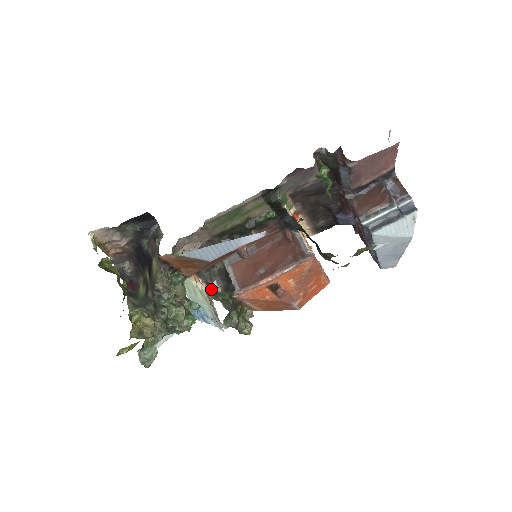
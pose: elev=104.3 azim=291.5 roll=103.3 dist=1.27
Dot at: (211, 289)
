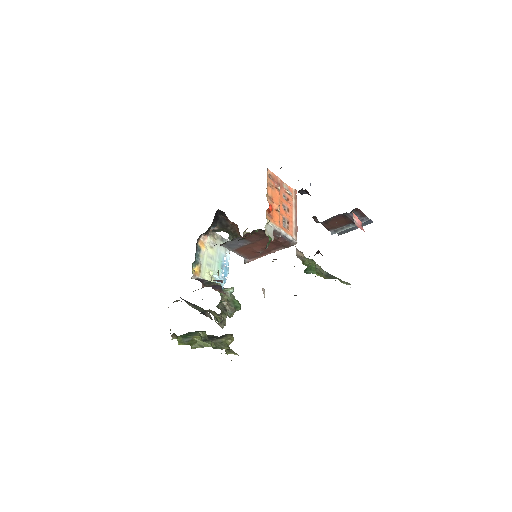
Dot at: occluded
